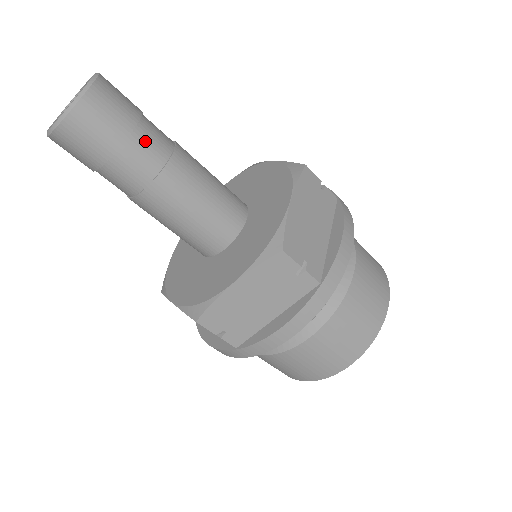
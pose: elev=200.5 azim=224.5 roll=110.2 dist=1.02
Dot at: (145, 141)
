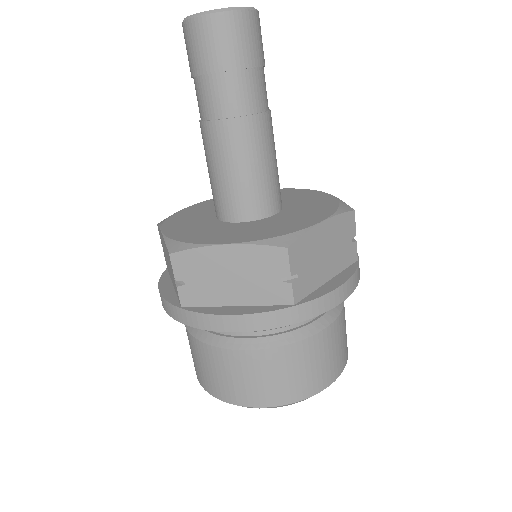
Dot at: (250, 84)
